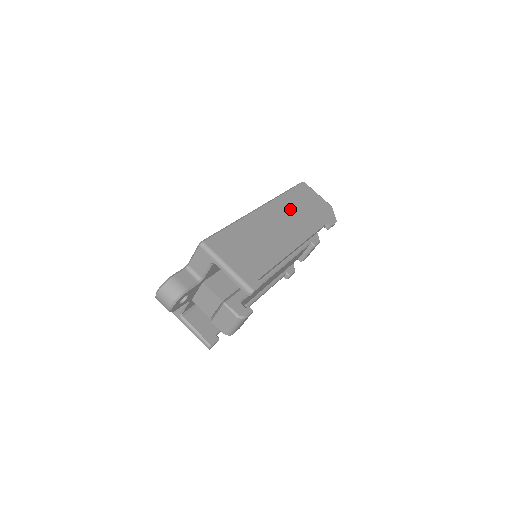
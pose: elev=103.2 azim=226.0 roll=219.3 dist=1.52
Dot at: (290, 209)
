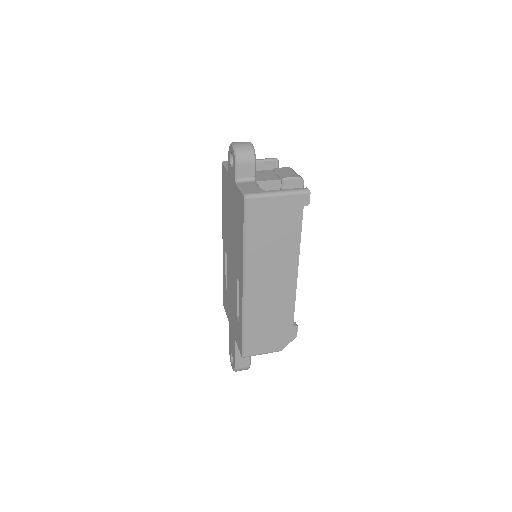
Dot at: occluded
